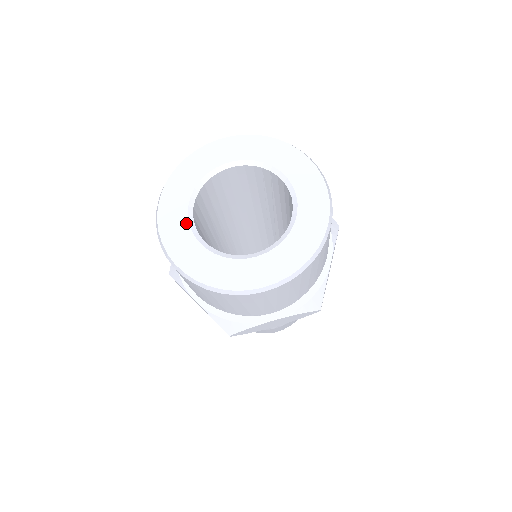
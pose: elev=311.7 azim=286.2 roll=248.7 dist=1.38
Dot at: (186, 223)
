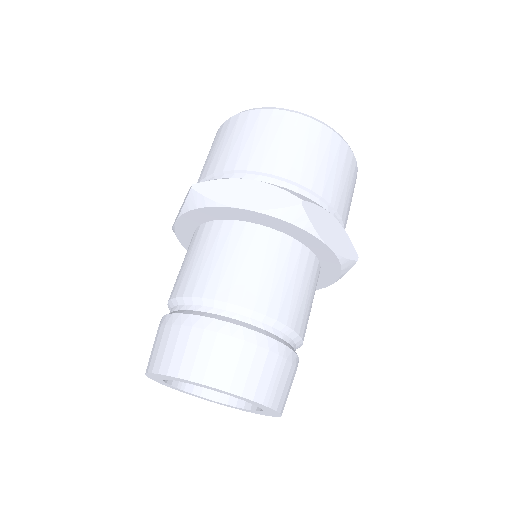
Dot at: occluded
